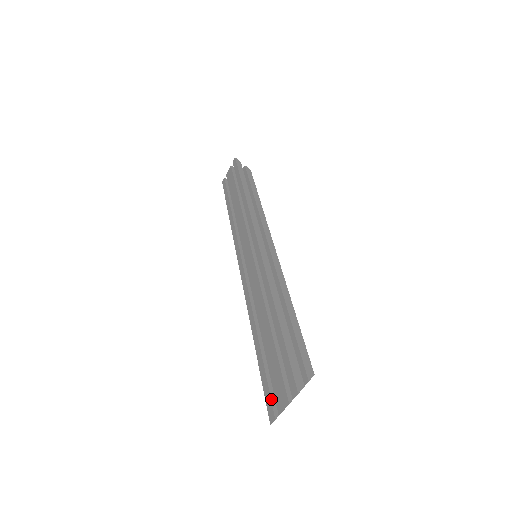
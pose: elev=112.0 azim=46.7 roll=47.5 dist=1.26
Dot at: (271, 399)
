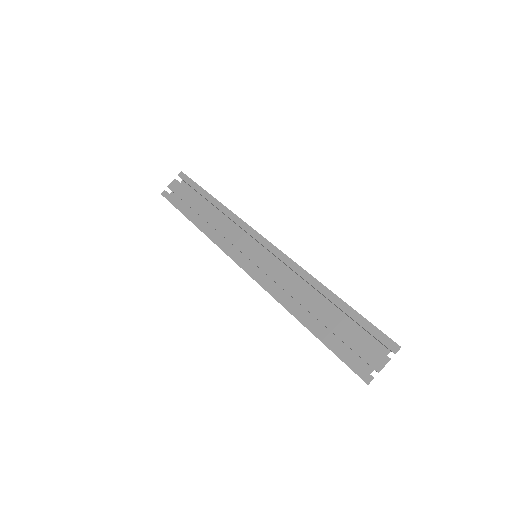
Dot at: (358, 363)
